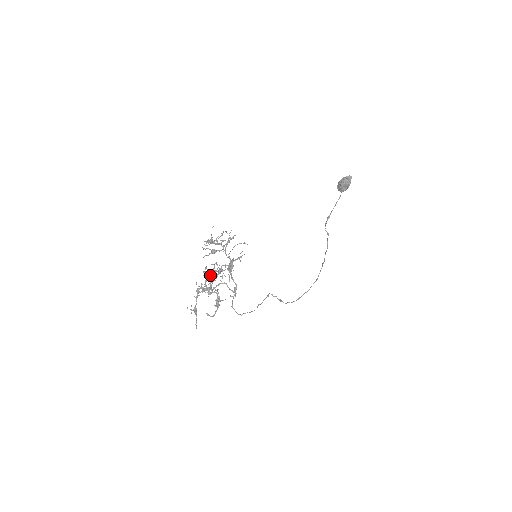
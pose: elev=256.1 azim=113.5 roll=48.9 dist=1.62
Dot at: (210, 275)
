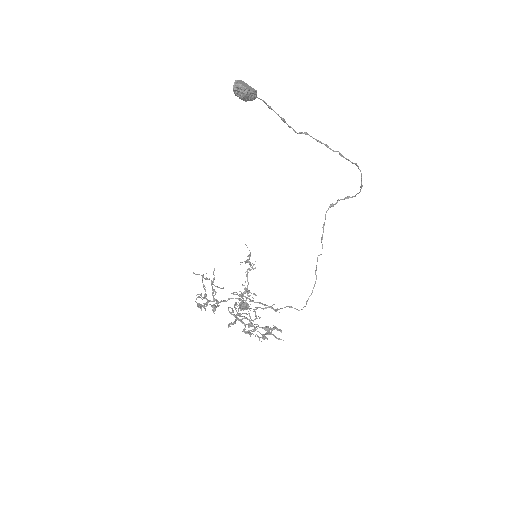
Dot at: (240, 308)
